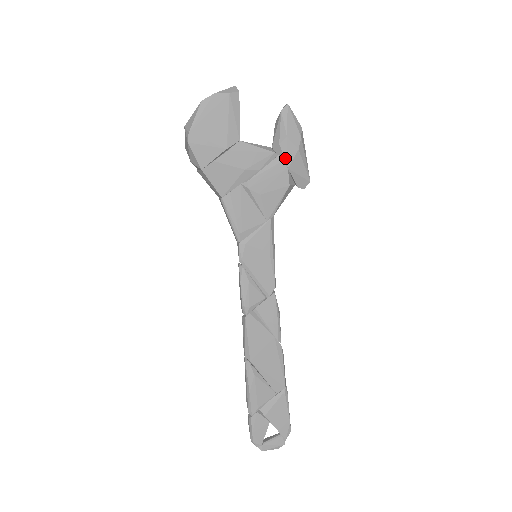
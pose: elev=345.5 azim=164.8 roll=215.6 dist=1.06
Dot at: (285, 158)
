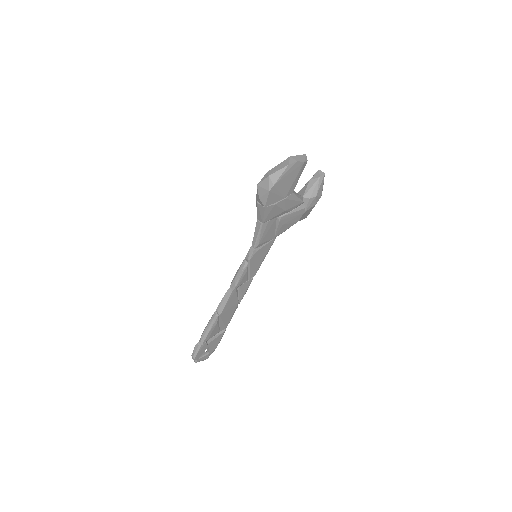
Dot at: (307, 207)
